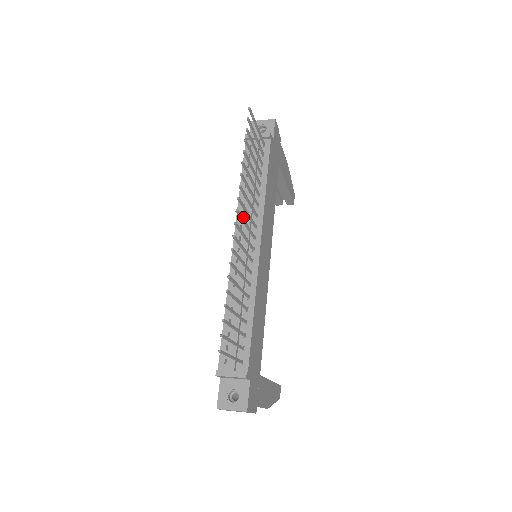
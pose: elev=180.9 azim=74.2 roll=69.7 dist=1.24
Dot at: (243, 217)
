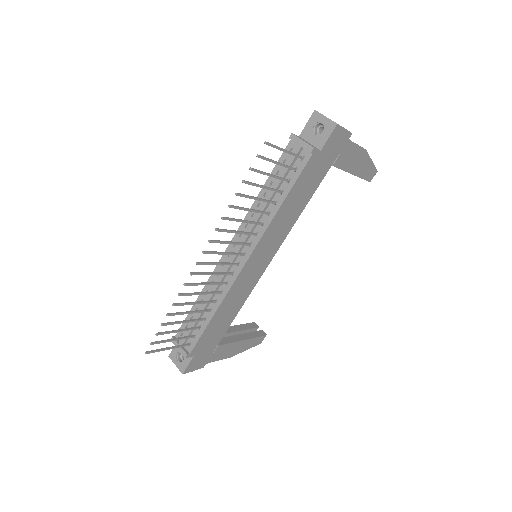
Dot at: (246, 226)
